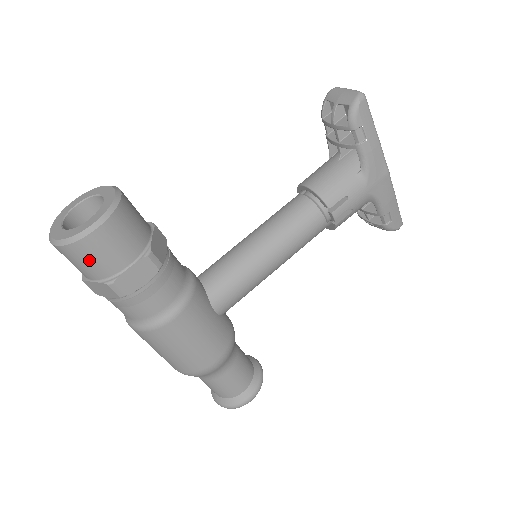
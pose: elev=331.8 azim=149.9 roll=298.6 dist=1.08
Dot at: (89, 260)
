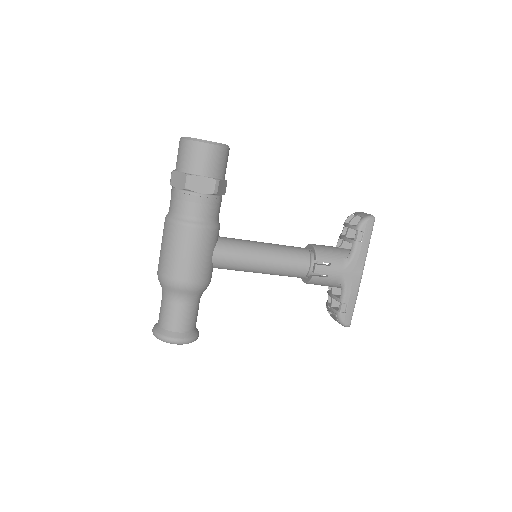
Dot at: (191, 156)
